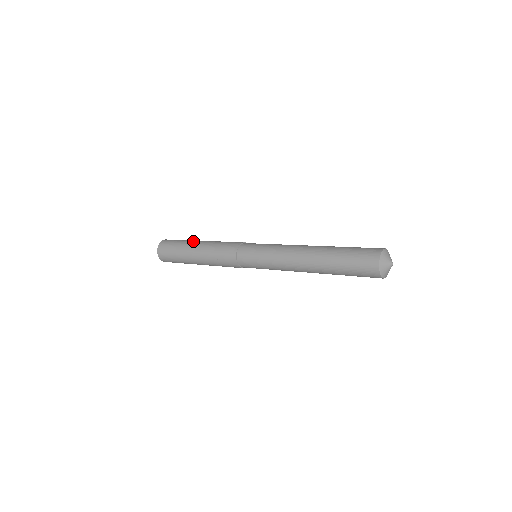
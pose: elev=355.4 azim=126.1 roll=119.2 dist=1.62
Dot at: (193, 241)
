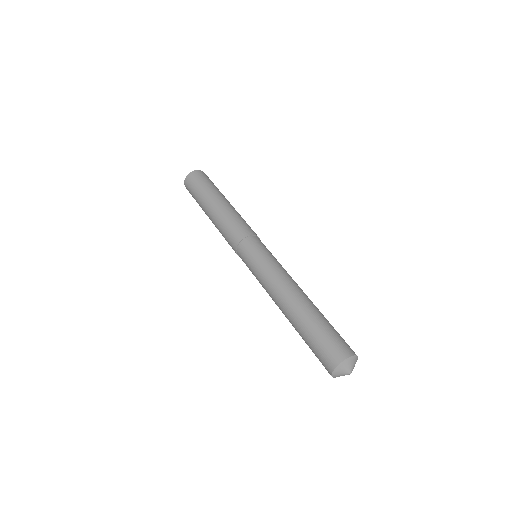
Dot at: (204, 208)
